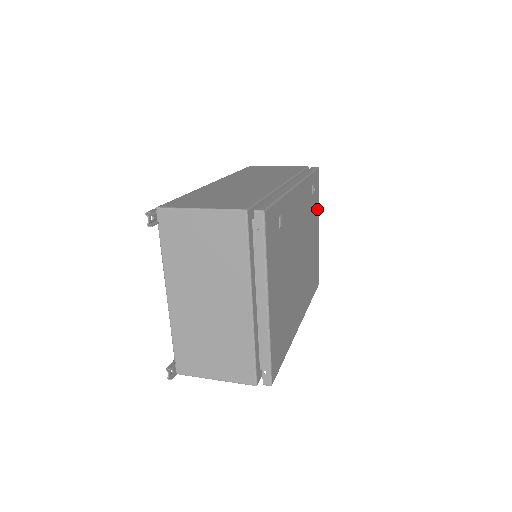
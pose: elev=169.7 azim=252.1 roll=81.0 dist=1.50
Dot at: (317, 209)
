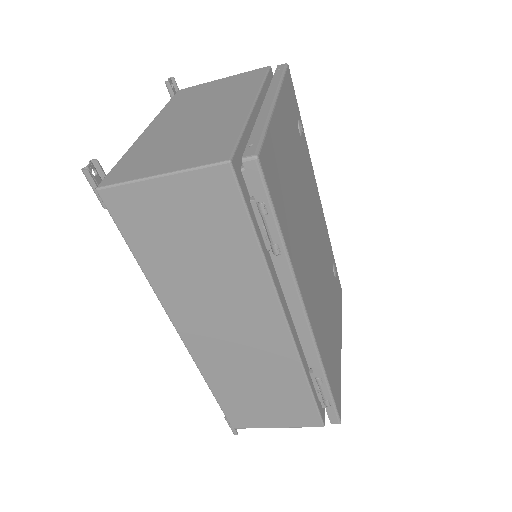
Dot at: (339, 315)
